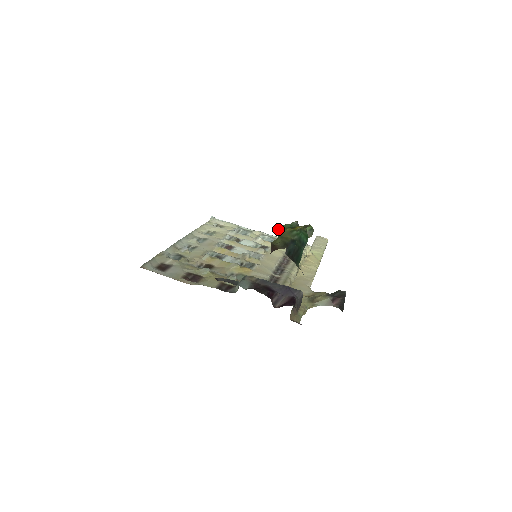
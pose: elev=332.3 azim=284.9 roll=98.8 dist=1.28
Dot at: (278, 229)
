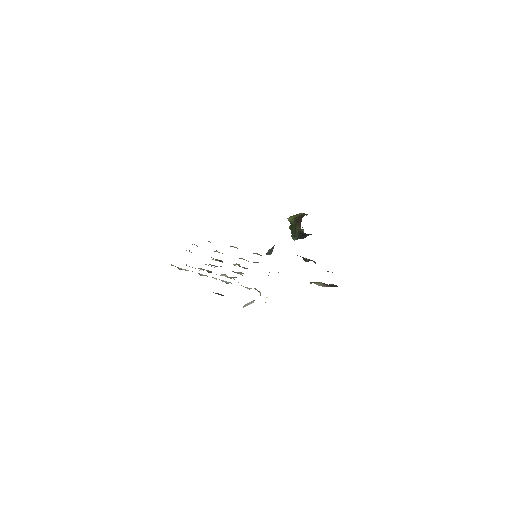
Dot at: (290, 217)
